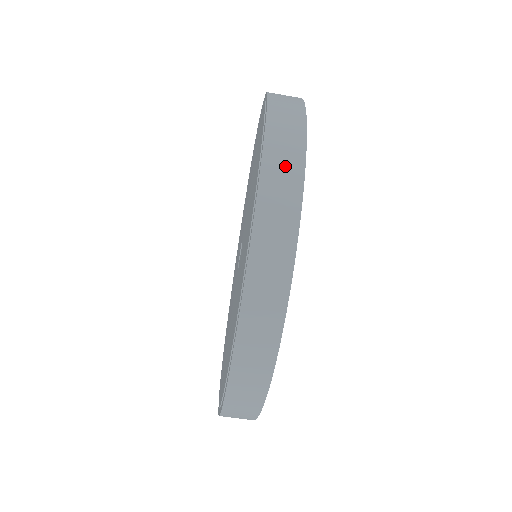
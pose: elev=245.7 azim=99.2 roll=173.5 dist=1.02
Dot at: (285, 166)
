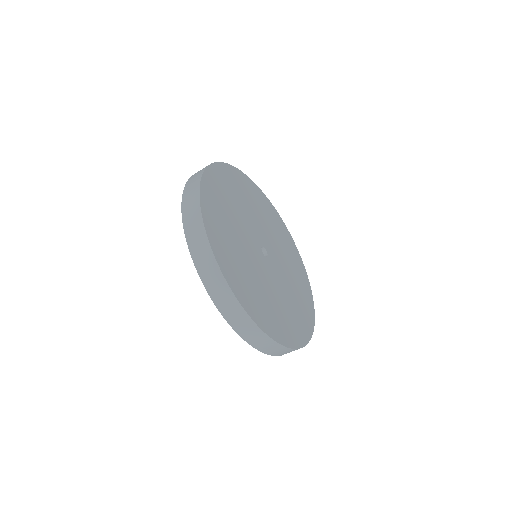
Dot at: (256, 337)
